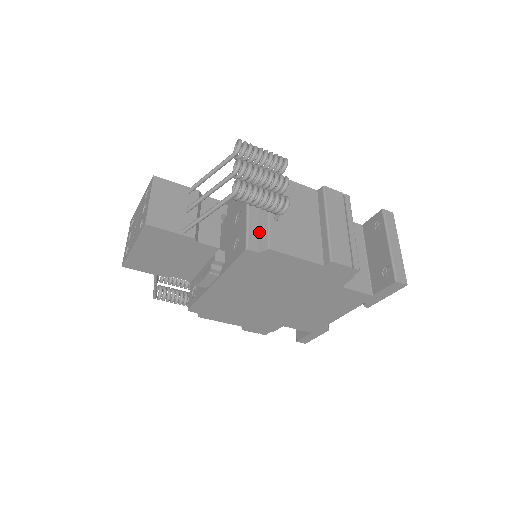
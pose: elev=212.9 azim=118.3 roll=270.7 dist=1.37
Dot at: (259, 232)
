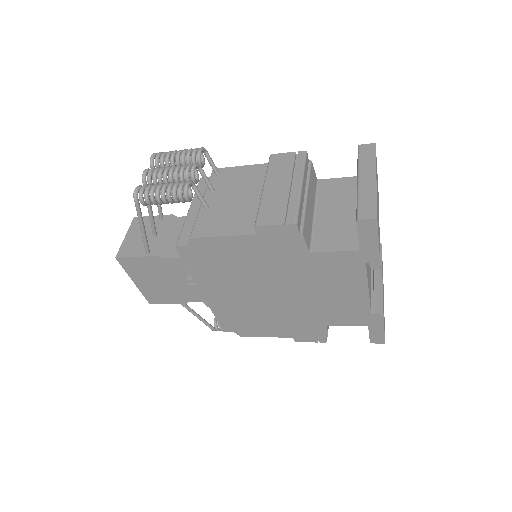
Dot at: occluded
